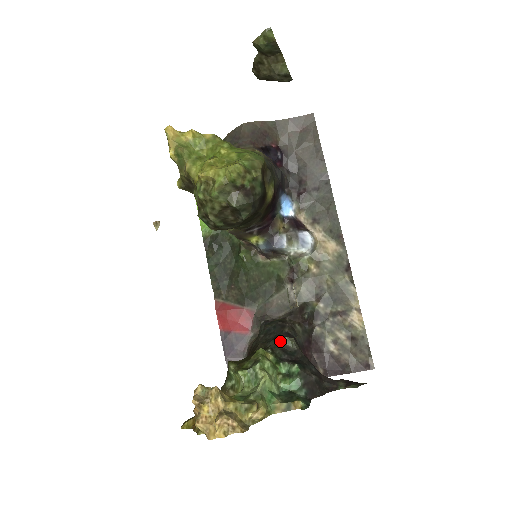
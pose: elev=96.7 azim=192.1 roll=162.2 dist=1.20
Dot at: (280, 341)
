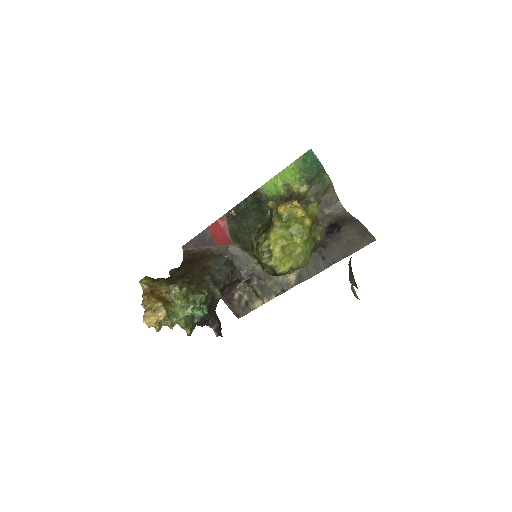
Dot at: (216, 291)
